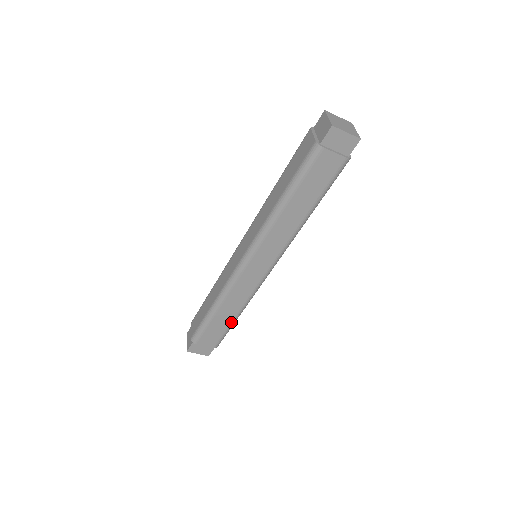
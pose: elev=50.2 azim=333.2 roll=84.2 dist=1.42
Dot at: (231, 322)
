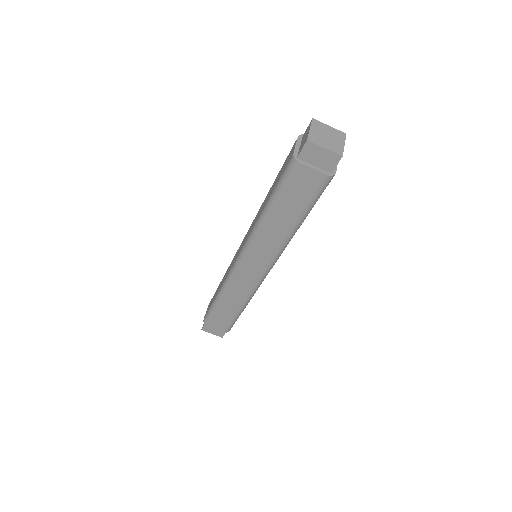
Dot at: (236, 313)
